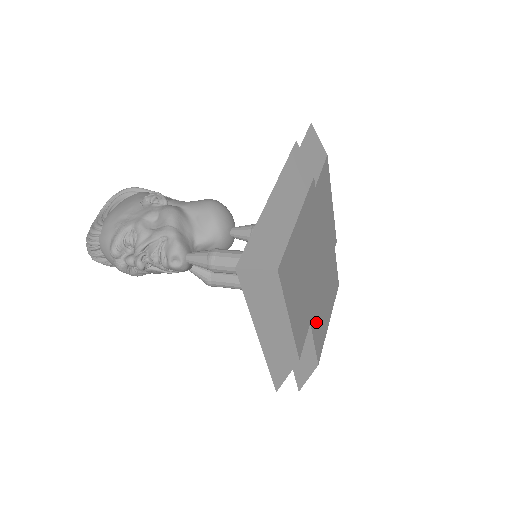
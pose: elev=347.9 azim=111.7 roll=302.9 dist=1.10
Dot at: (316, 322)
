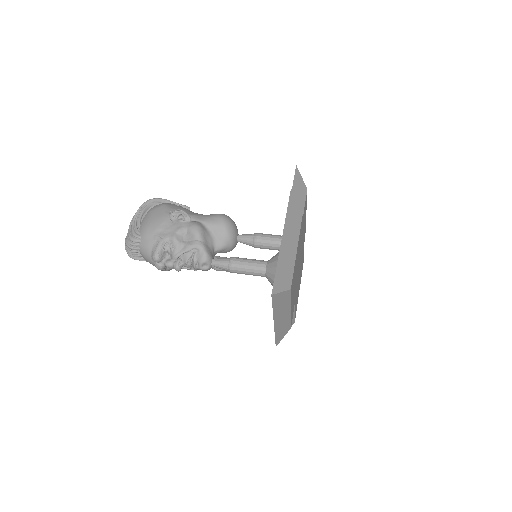
Dot at: (296, 298)
